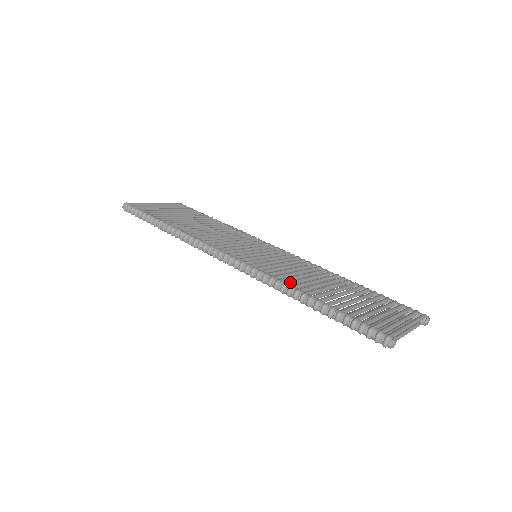
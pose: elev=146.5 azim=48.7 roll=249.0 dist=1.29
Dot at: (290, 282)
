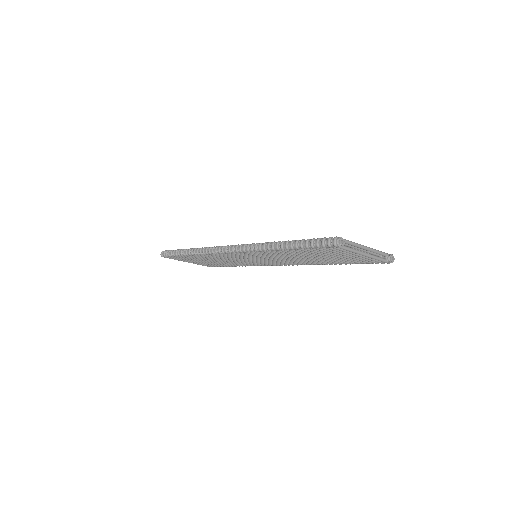
Dot at: occluded
